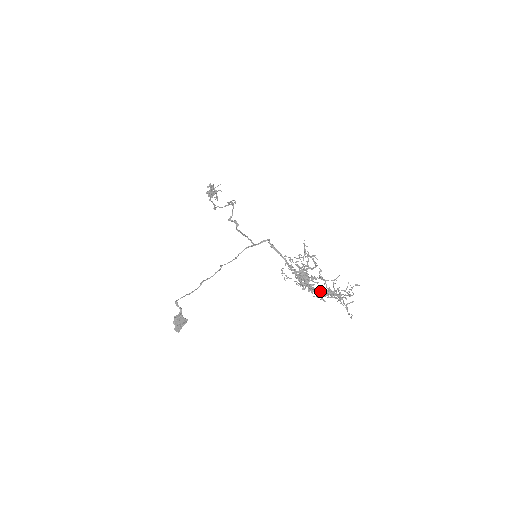
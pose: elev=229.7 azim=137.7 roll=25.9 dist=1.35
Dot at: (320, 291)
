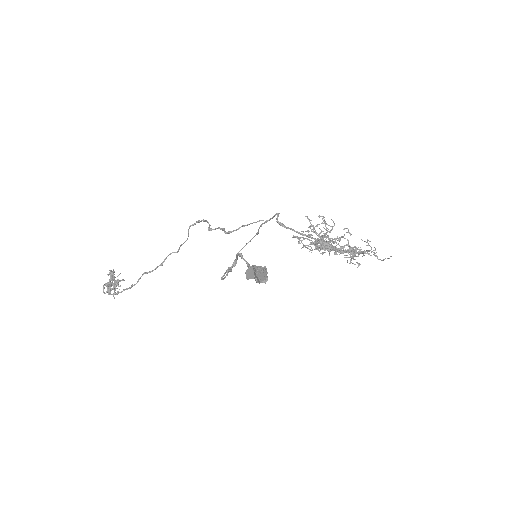
Dot at: (347, 250)
